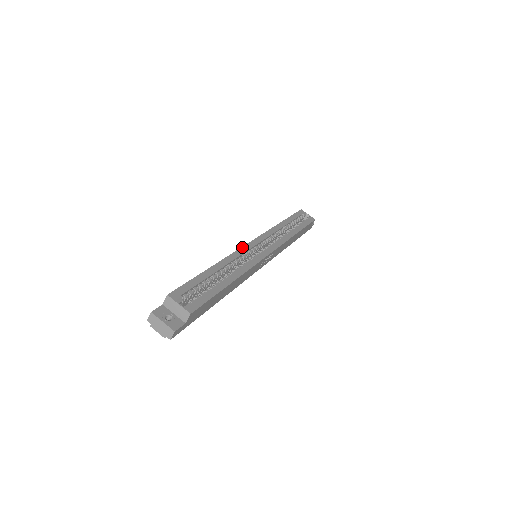
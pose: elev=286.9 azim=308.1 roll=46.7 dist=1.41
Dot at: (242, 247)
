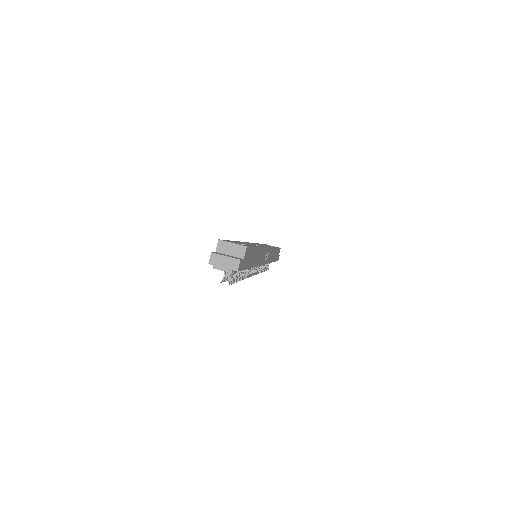
Dot at: occluded
